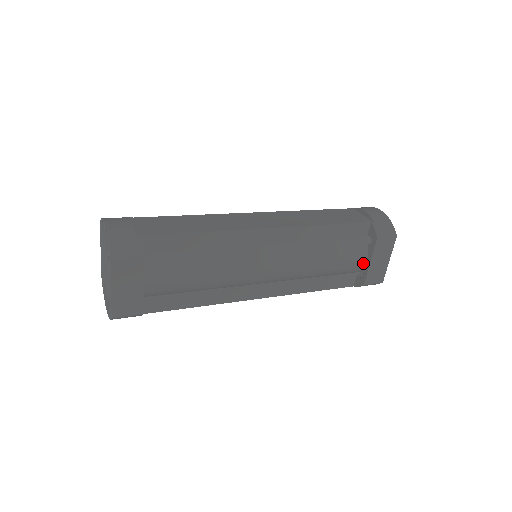
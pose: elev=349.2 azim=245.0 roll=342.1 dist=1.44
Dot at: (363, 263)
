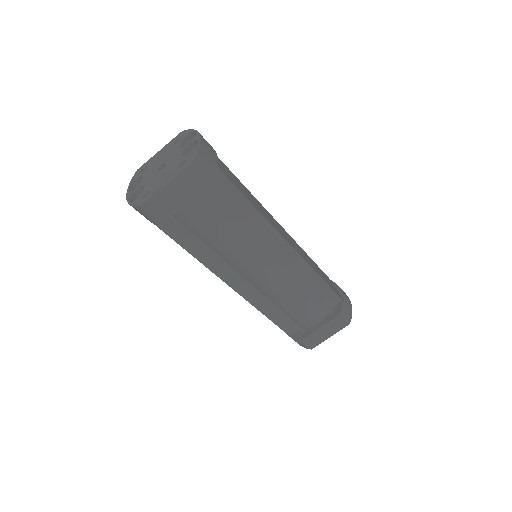
Dot at: (314, 324)
